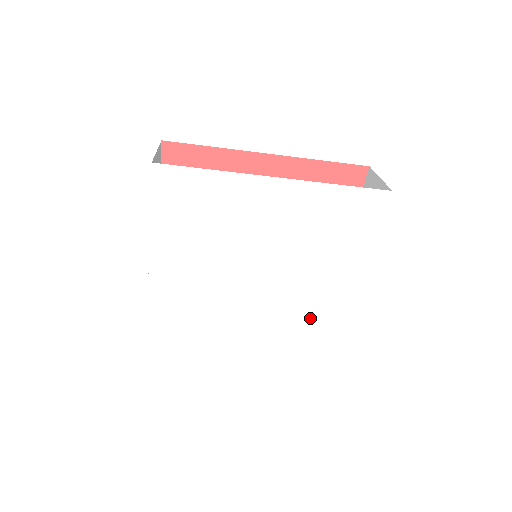
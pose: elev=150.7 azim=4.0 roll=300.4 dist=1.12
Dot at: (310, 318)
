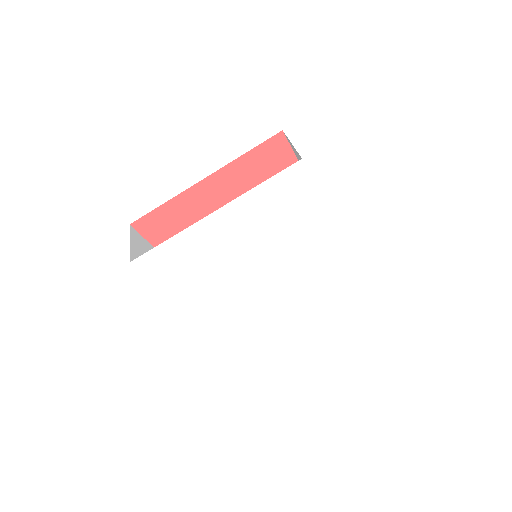
Dot at: (252, 323)
